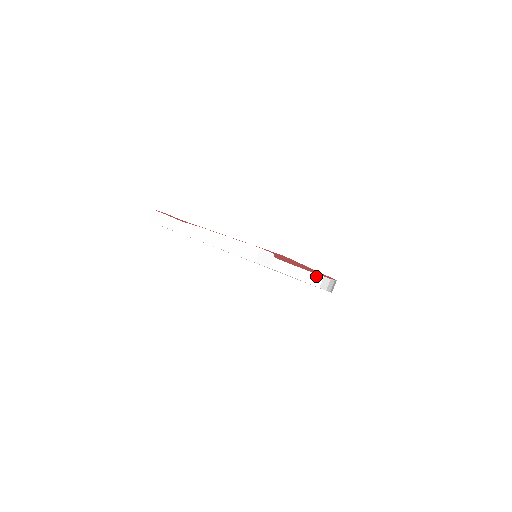
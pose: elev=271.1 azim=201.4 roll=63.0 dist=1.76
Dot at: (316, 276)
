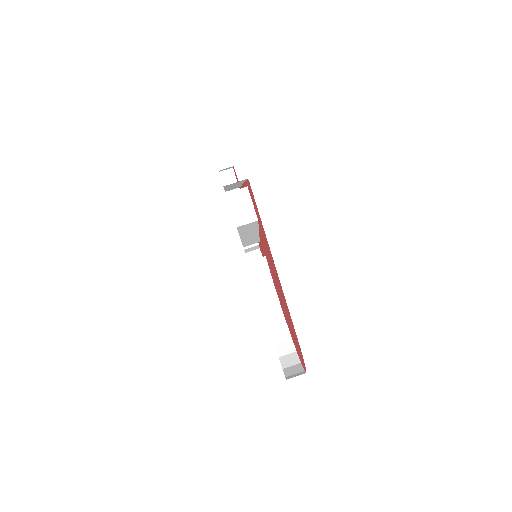
Dot at: (299, 366)
